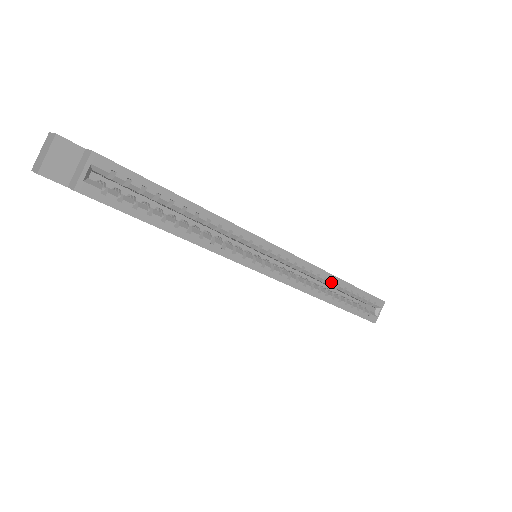
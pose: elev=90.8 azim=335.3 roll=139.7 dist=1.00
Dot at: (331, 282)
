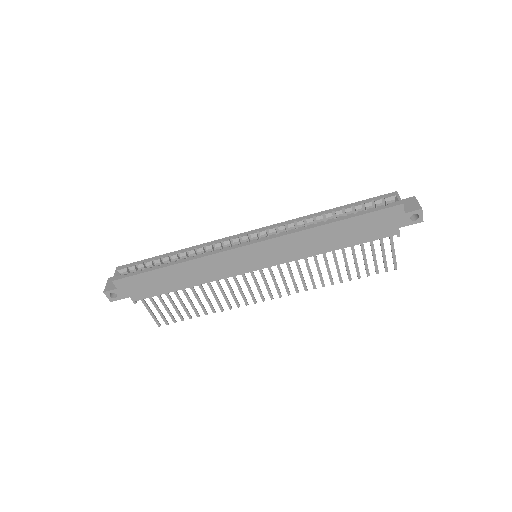
Dot at: (316, 219)
